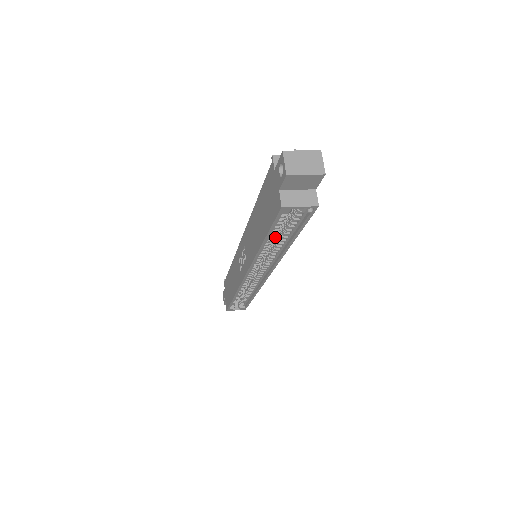
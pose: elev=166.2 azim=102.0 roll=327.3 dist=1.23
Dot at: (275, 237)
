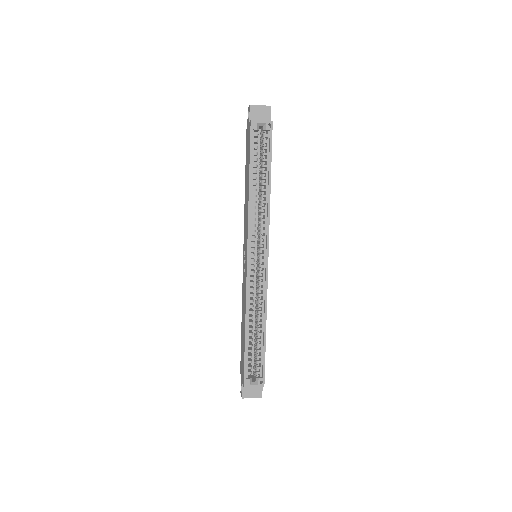
Dot at: occluded
